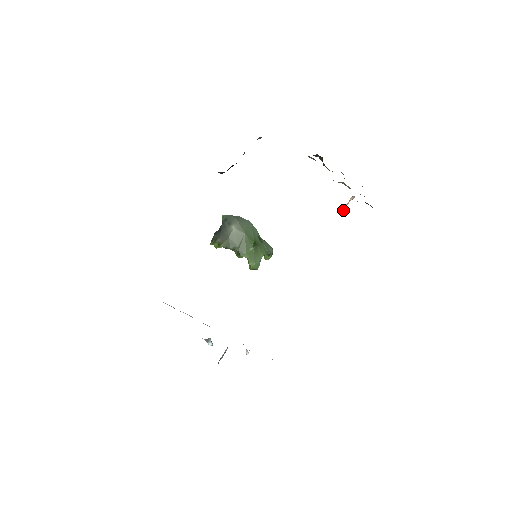
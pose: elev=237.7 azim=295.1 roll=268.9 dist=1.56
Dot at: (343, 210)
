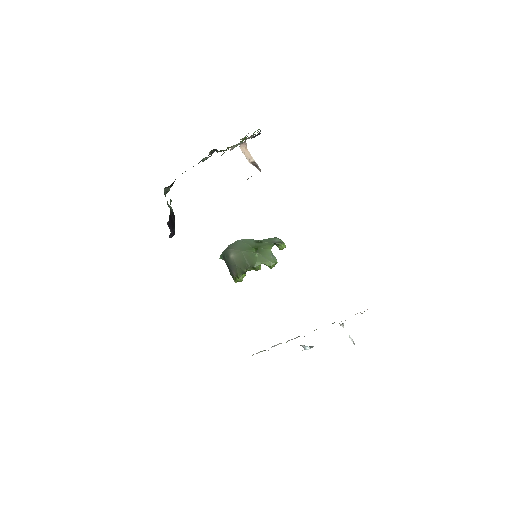
Dot at: (253, 160)
